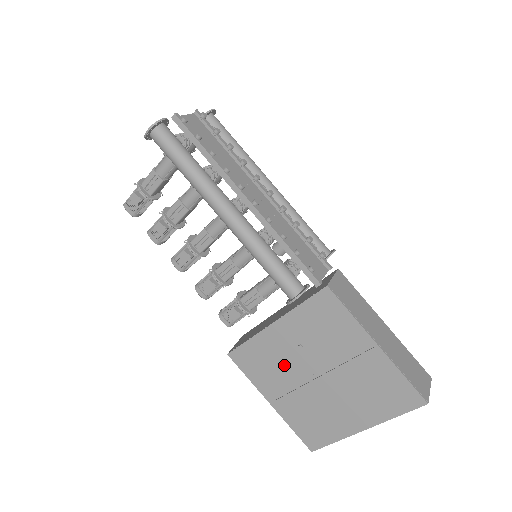
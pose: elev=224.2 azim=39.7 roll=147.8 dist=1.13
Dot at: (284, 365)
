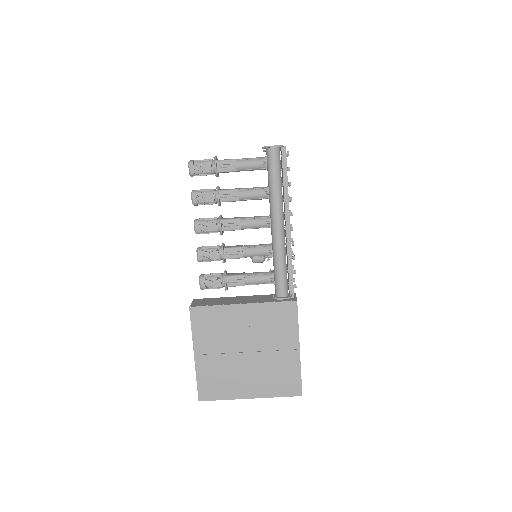
Dot at: (228, 334)
